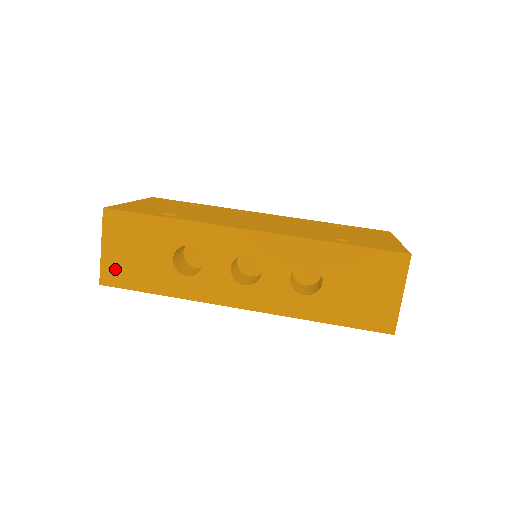
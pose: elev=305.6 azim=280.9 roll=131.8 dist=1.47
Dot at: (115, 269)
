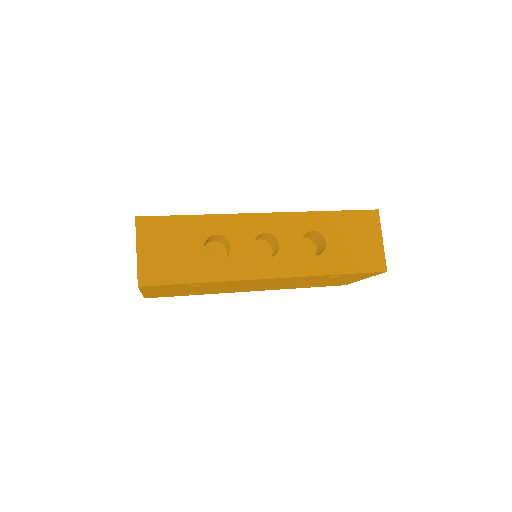
Dot at: (152, 268)
